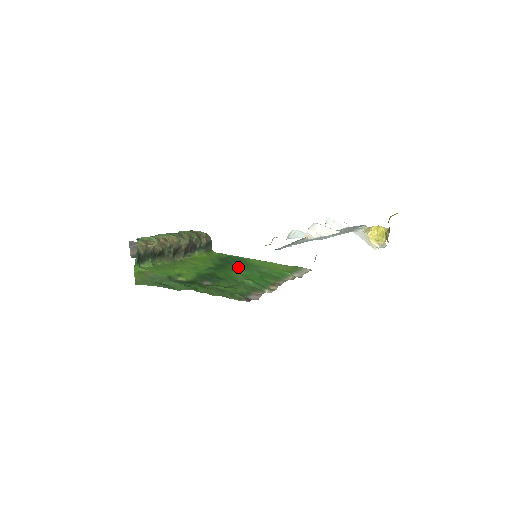
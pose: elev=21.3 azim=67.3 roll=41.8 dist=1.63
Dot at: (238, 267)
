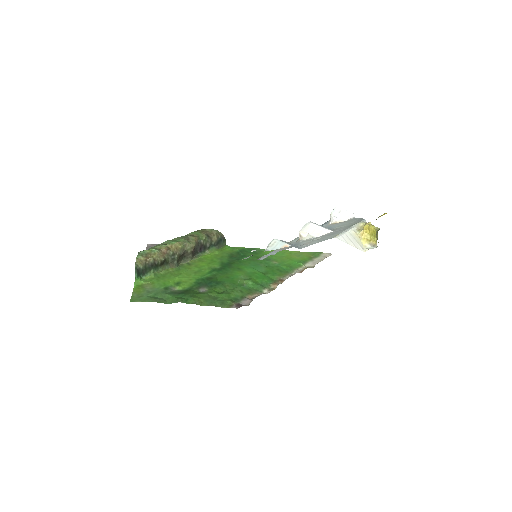
Dot at: (245, 264)
